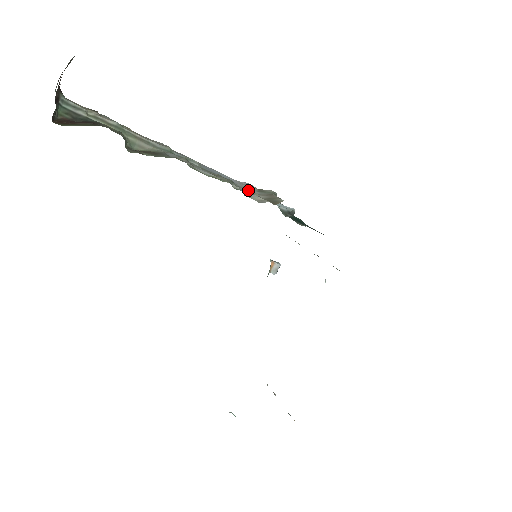
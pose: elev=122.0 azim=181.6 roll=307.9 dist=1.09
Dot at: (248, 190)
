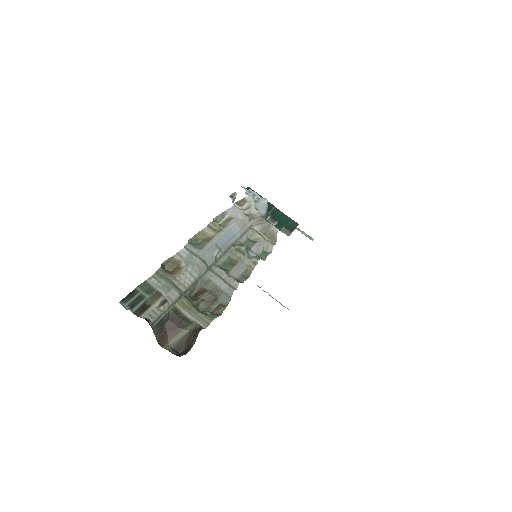
Dot at: (246, 229)
